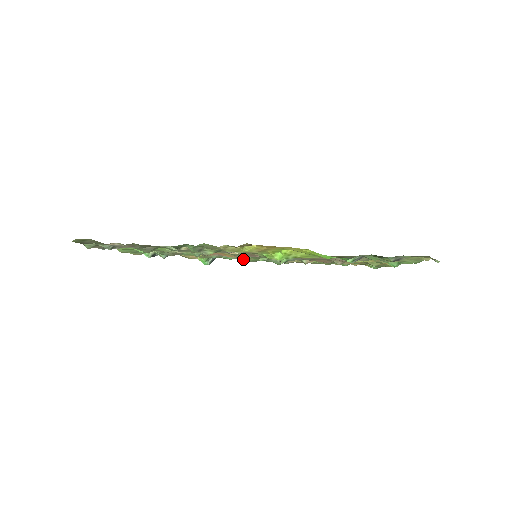
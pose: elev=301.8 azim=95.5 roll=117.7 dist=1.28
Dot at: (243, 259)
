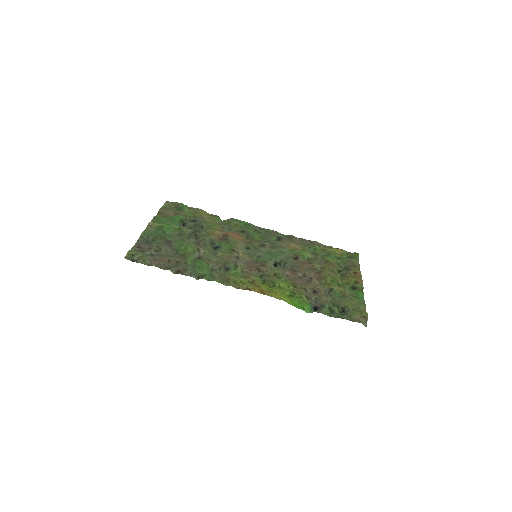
Dot at: (248, 242)
